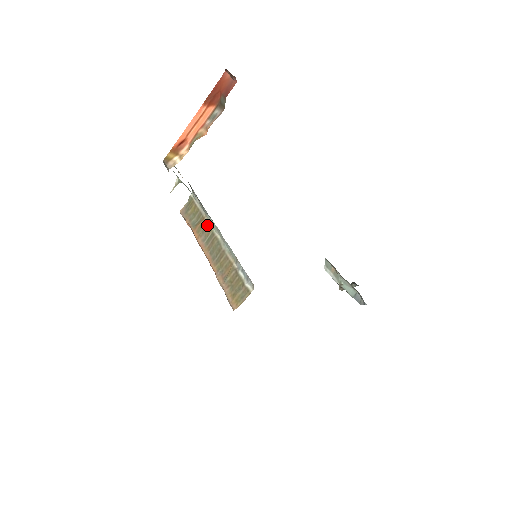
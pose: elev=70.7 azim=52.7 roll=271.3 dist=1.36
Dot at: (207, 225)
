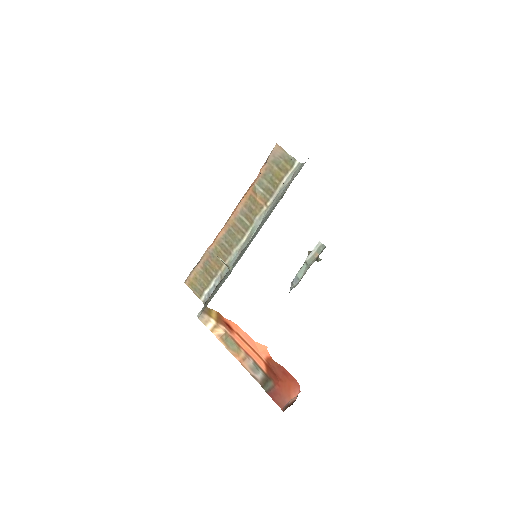
Dot at: (256, 216)
